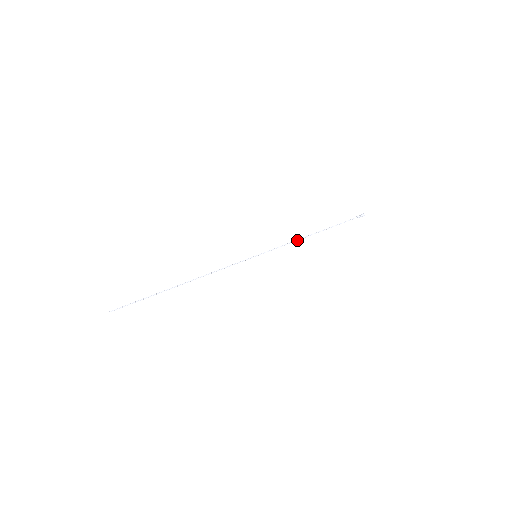
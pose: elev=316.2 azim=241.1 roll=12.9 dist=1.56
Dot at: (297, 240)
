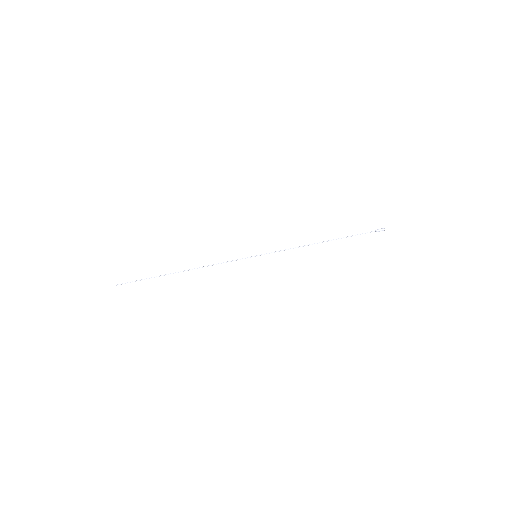
Dot at: (302, 246)
